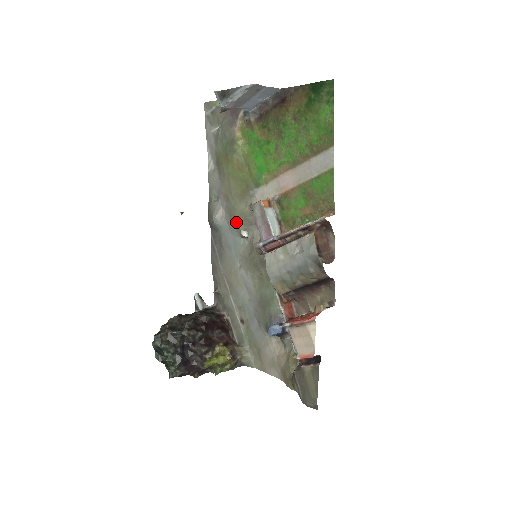
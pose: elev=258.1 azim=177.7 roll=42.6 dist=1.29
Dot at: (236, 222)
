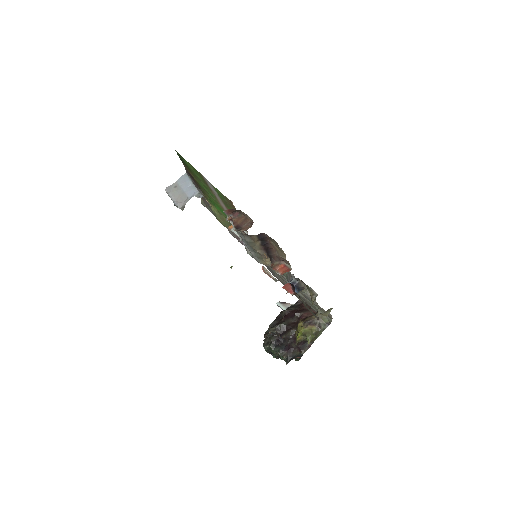
Dot at: occluded
